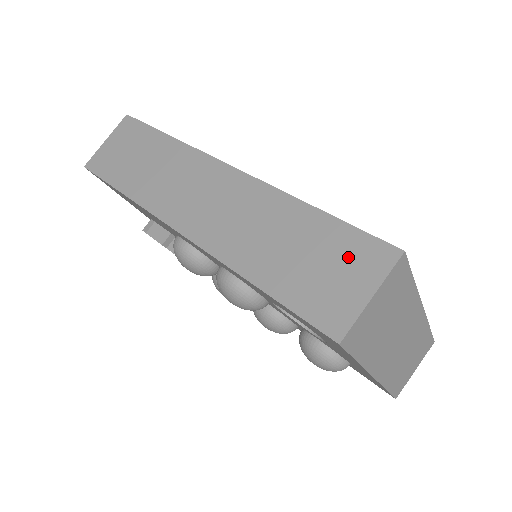
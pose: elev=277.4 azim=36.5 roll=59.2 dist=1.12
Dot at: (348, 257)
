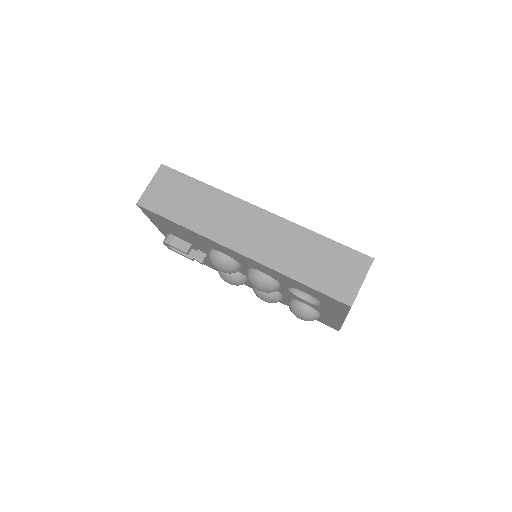
Dot at: (347, 263)
